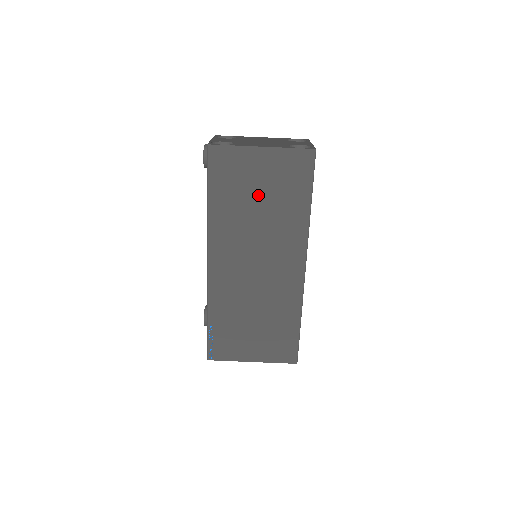
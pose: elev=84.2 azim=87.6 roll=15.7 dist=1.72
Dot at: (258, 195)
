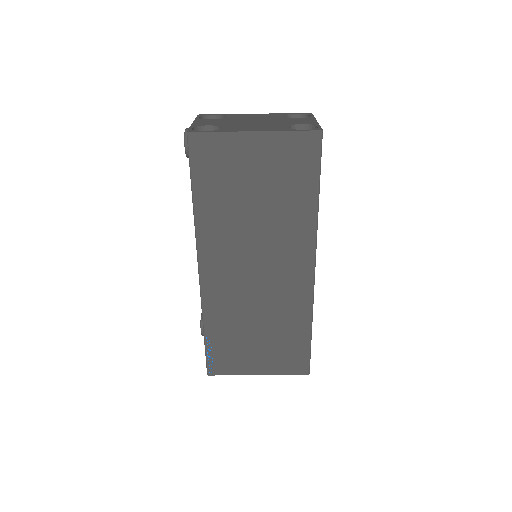
Dot at: (254, 190)
